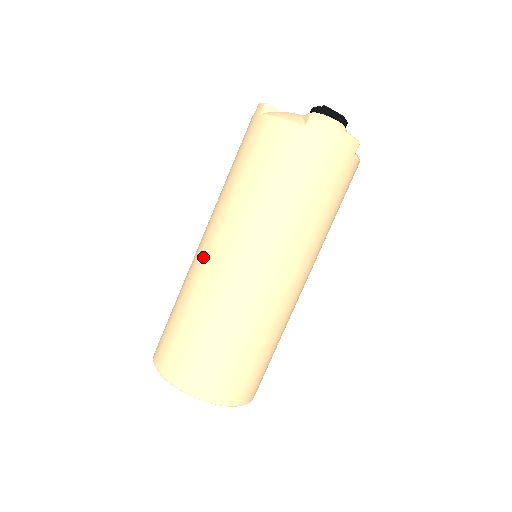
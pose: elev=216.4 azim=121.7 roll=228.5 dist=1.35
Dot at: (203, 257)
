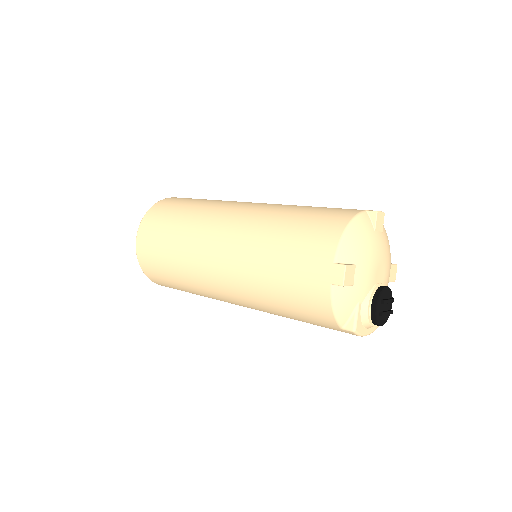
Dot at: (208, 265)
